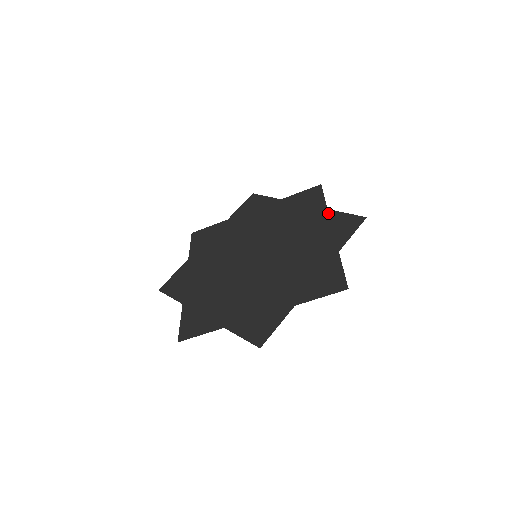
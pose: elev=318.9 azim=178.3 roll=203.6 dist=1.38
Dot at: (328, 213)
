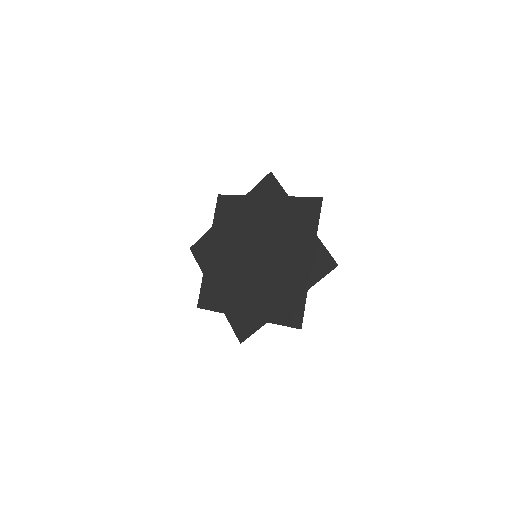
Dot at: (250, 196)
